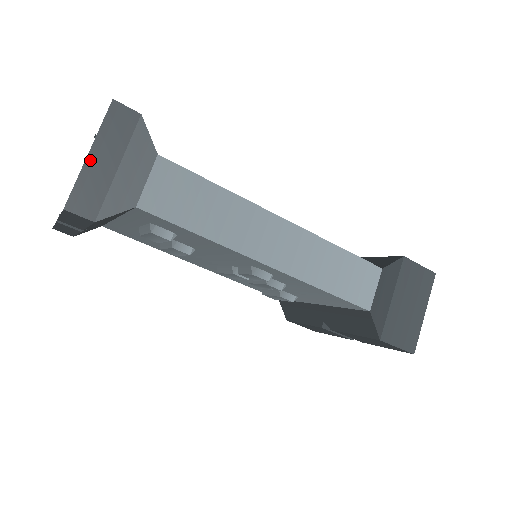
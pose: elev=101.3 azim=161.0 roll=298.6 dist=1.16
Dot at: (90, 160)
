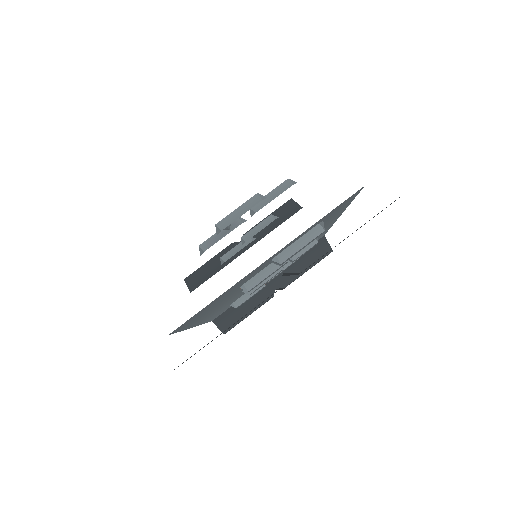
Dot at: occluded
